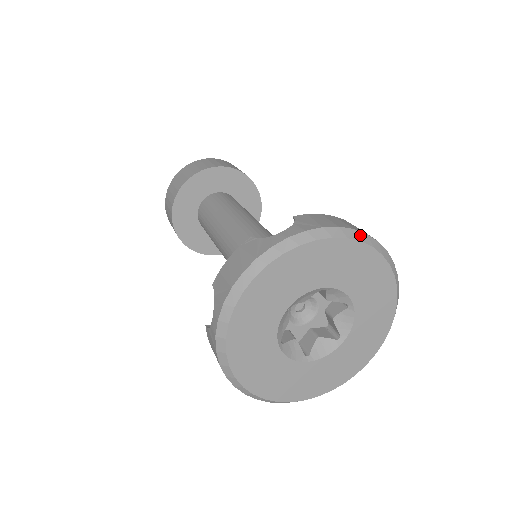
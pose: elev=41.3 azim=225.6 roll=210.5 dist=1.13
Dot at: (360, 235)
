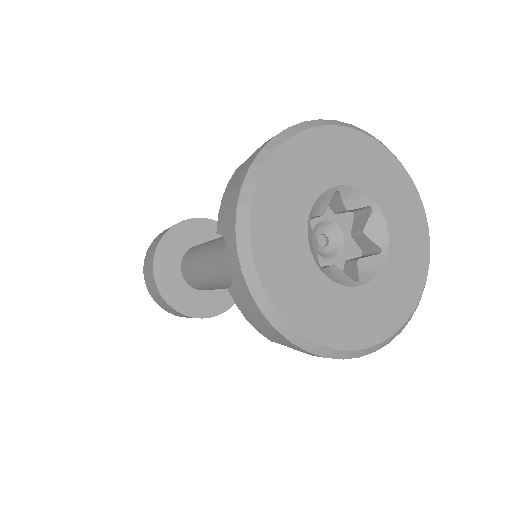
Dot at: (345, 124)
